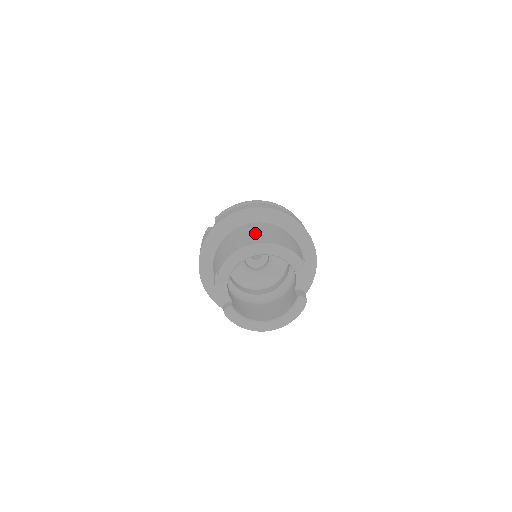
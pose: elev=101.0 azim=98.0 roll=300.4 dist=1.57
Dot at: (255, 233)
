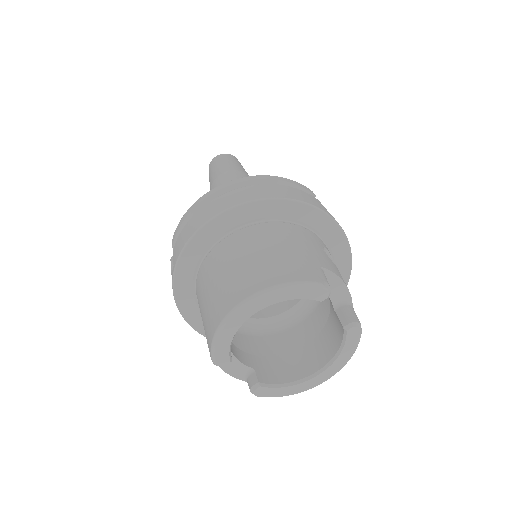
Dot at: (232, 269)
